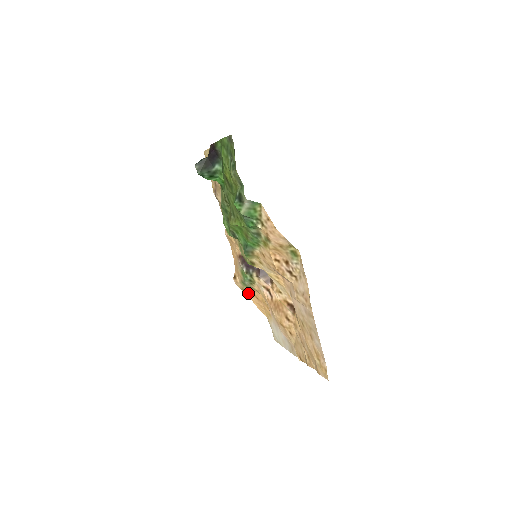
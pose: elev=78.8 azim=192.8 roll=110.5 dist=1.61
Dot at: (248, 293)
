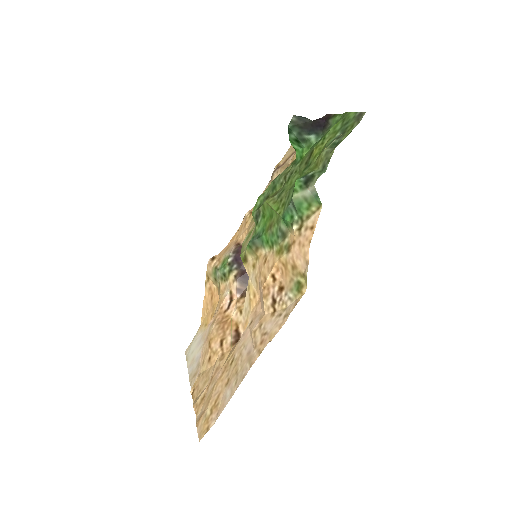
Dot at: (209, 285)
